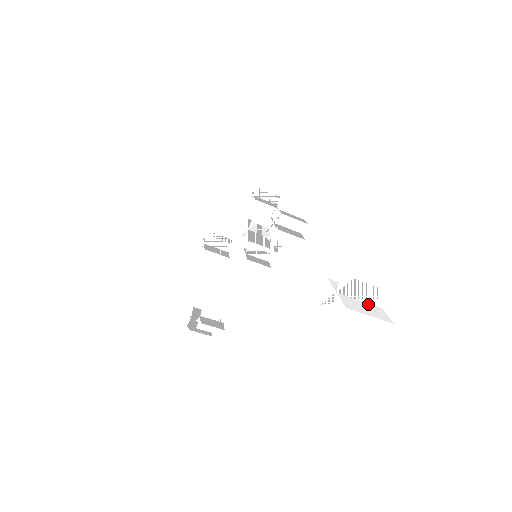
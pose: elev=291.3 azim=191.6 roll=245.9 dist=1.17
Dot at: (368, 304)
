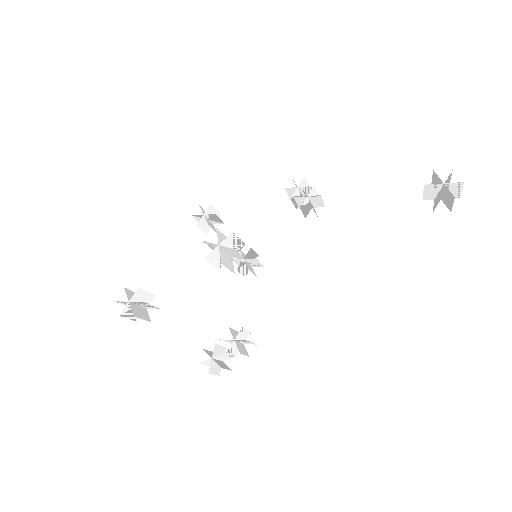
Dot at: (443, 194)
